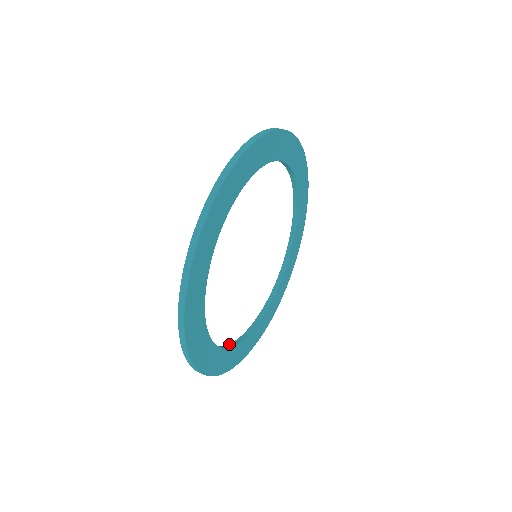
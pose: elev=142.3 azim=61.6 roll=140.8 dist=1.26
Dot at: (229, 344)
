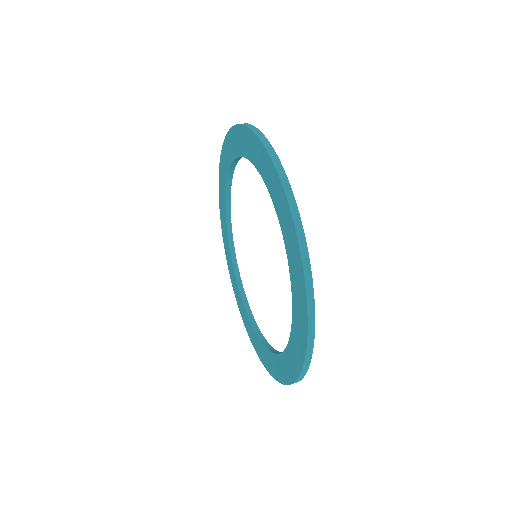
Dot at: (275, 353)
